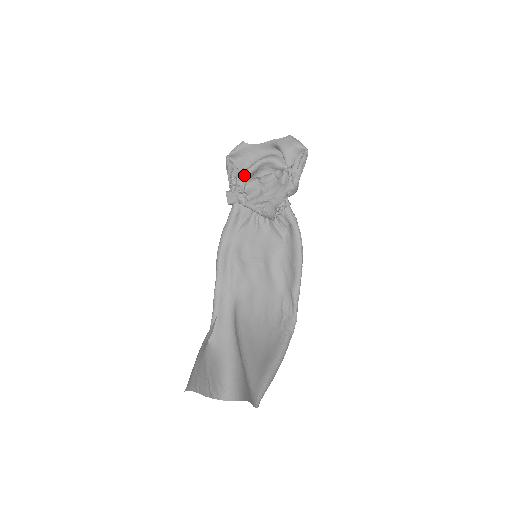
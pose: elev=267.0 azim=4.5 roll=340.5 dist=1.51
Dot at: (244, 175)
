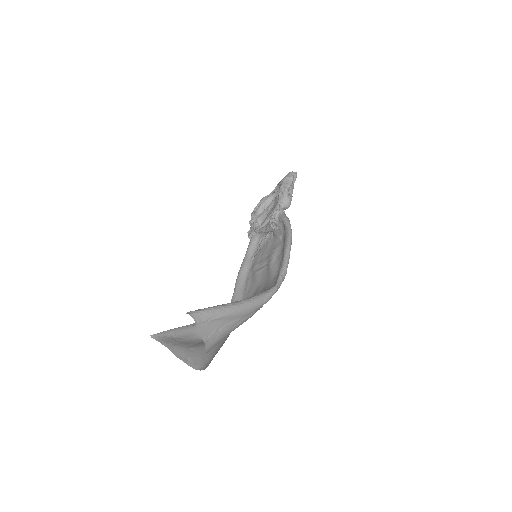
Dot at: (256, 211)
